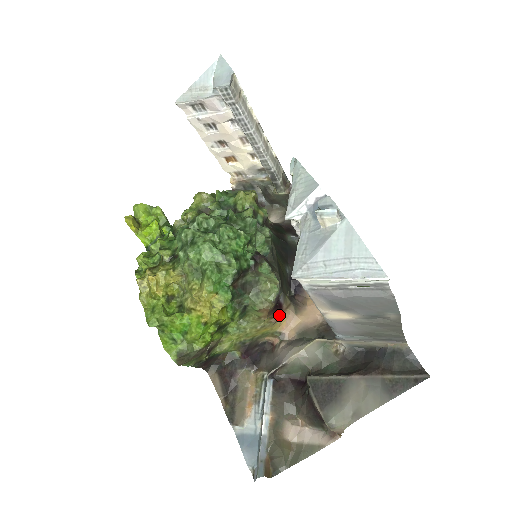
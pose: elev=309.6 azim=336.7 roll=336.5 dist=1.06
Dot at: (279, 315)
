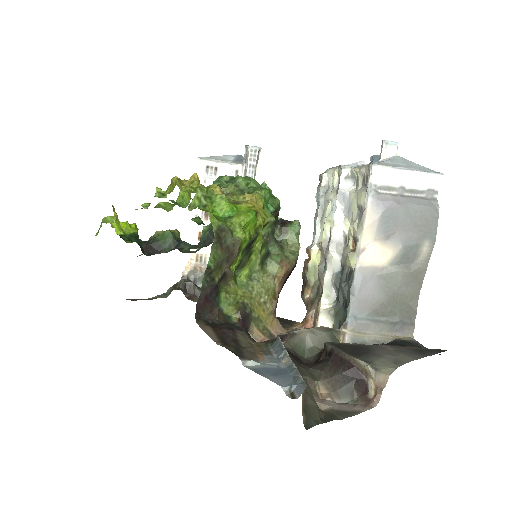
Dot at: (276, 307)
